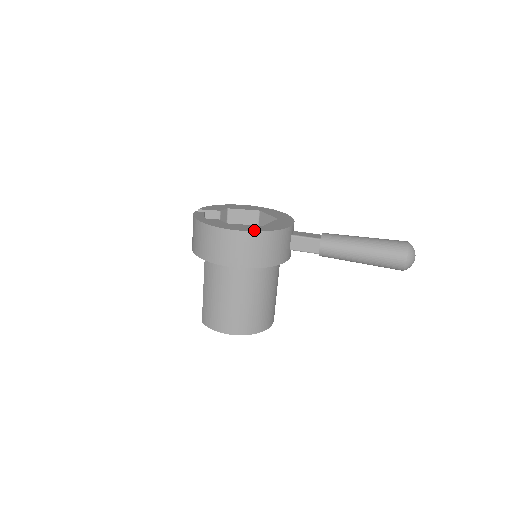
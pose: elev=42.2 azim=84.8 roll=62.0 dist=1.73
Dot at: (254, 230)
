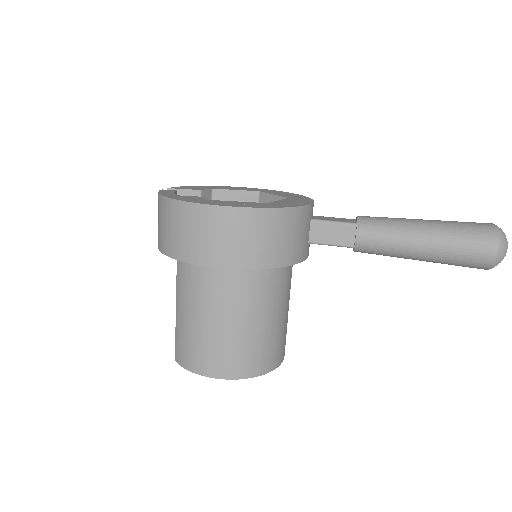
Dot at: (254, 206)
